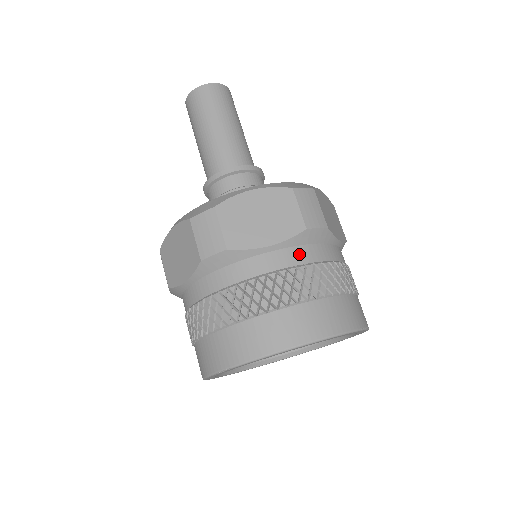
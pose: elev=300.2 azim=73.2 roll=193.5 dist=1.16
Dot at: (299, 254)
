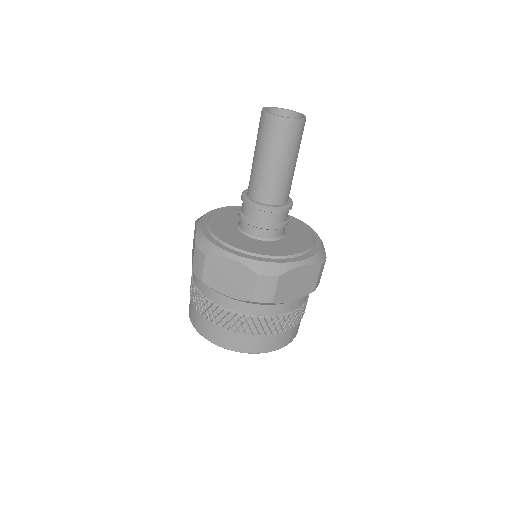
Dot at: (244, 307)
